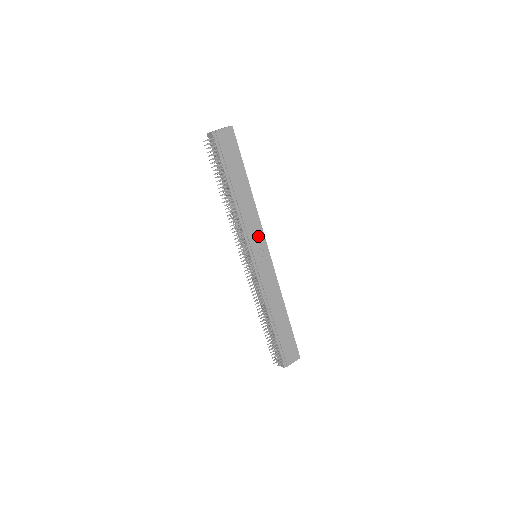
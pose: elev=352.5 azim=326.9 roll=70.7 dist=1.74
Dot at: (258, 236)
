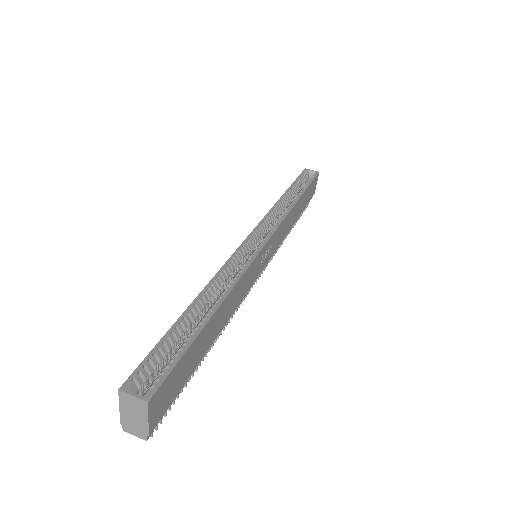
Dot at: (254, 267)
